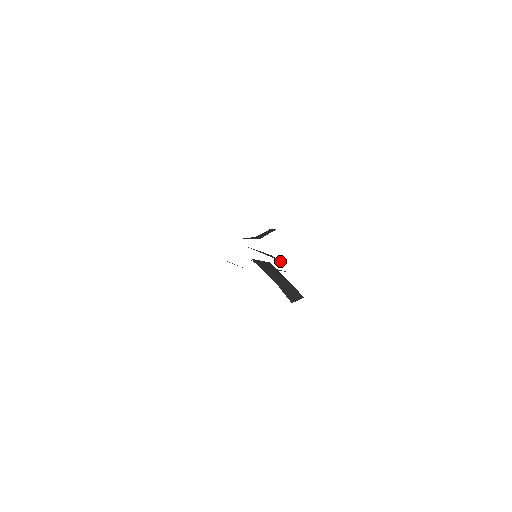
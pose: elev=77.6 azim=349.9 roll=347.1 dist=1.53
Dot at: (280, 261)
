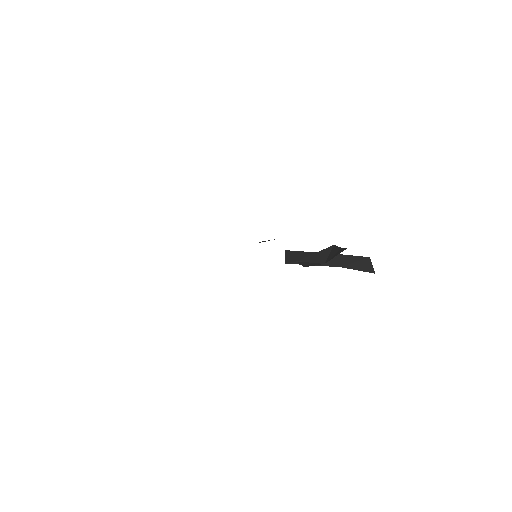
Dot at: occluded
